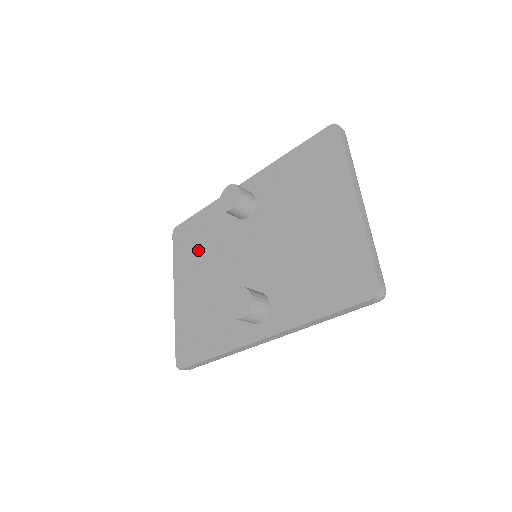
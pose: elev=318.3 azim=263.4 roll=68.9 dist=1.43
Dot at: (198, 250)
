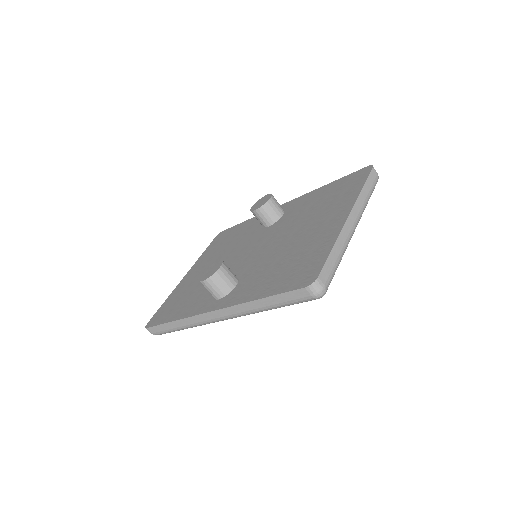
Dot at: (222, 247)
